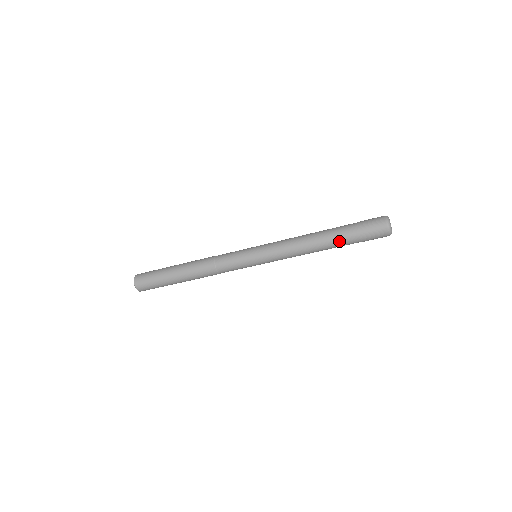
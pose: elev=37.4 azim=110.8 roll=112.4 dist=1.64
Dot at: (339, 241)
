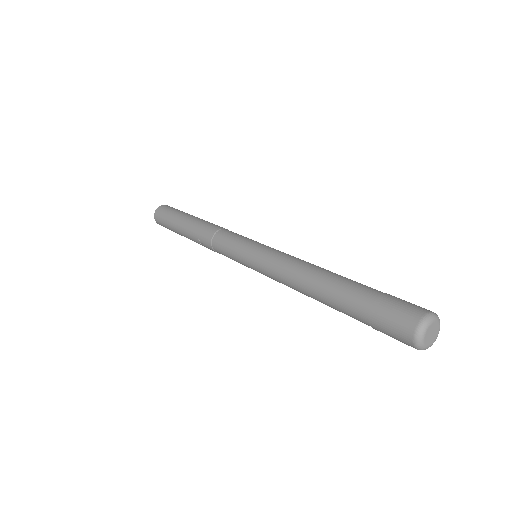
Dot at: occluded
